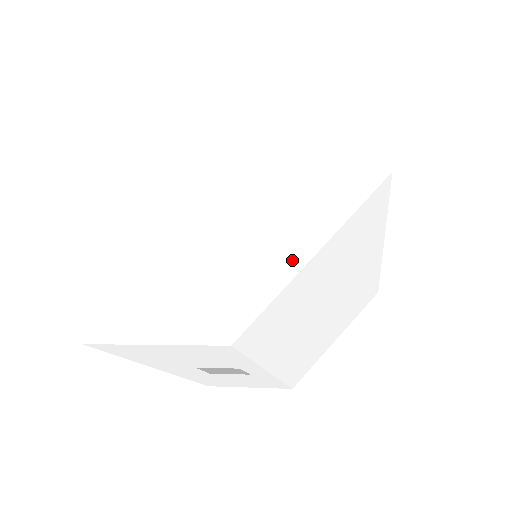
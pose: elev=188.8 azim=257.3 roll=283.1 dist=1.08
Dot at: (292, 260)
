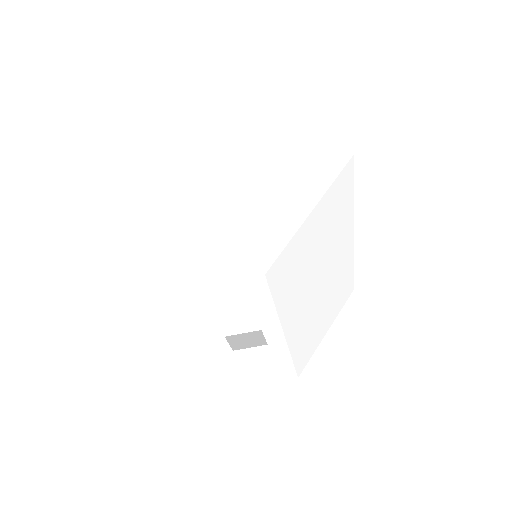
Dot at: (297, 215)
